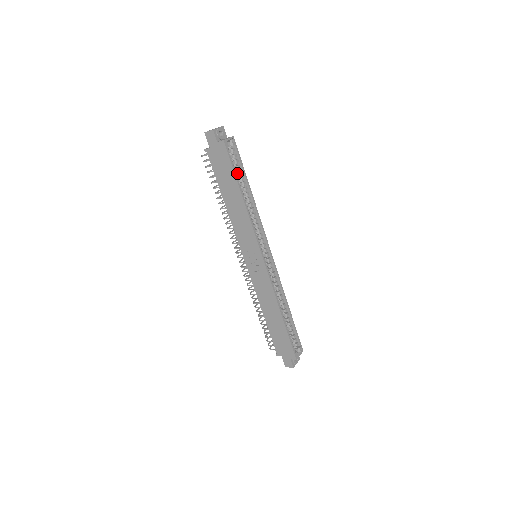
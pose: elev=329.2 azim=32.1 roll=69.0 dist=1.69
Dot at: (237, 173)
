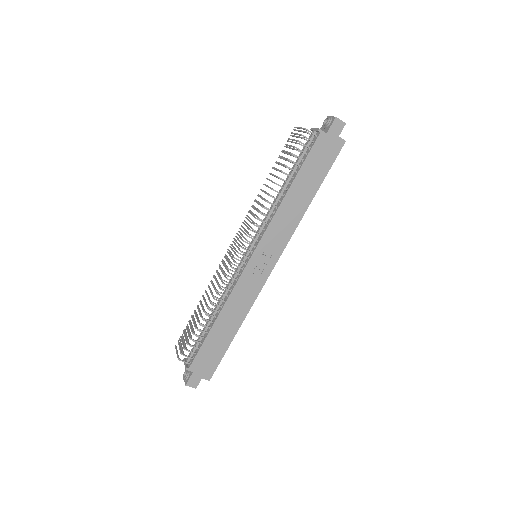
Dot at: occluded
